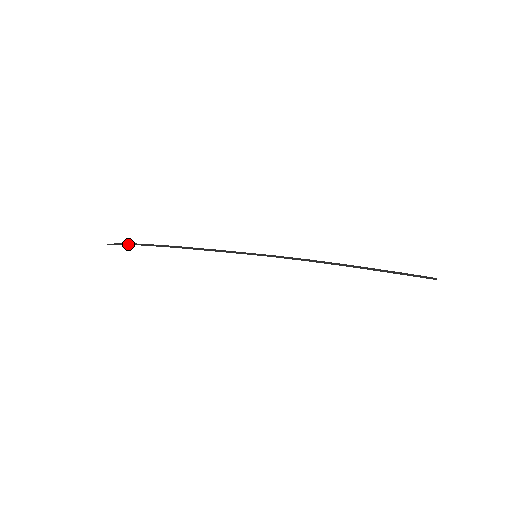
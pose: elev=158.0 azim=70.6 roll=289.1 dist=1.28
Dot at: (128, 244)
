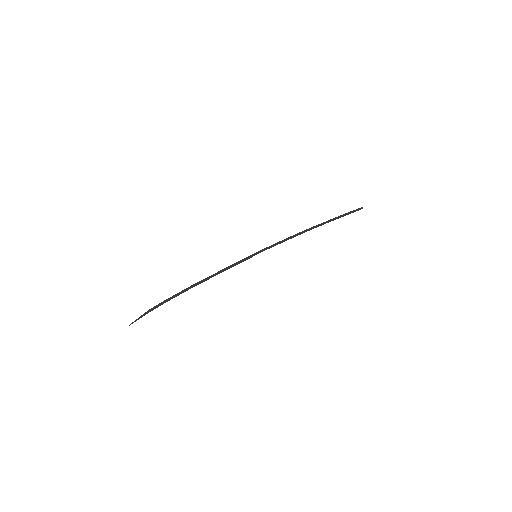
Dot at: (152, 310)
